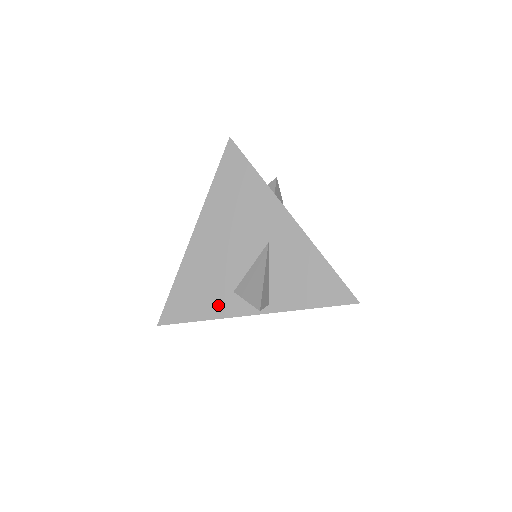
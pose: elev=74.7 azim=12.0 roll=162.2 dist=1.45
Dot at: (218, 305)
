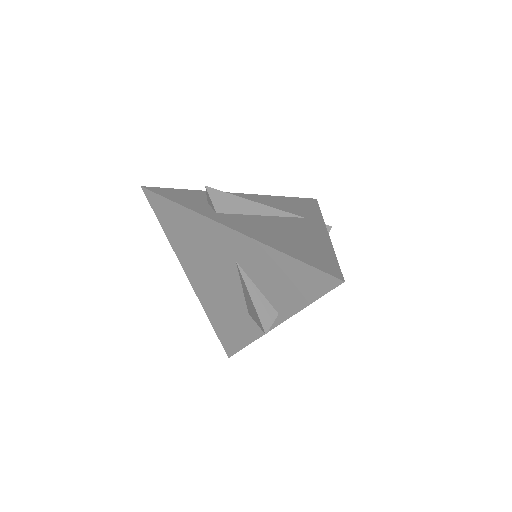
Dot at: (248, 328)
